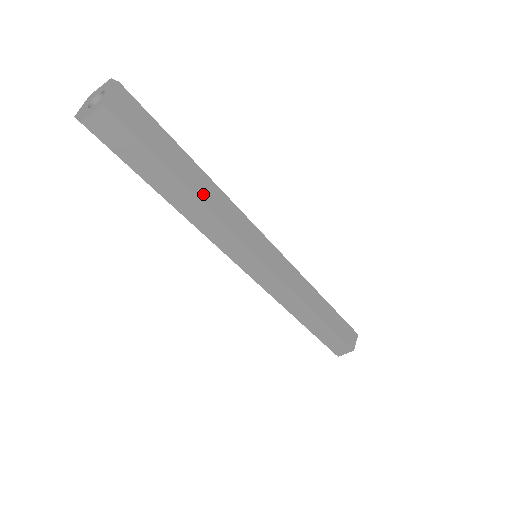
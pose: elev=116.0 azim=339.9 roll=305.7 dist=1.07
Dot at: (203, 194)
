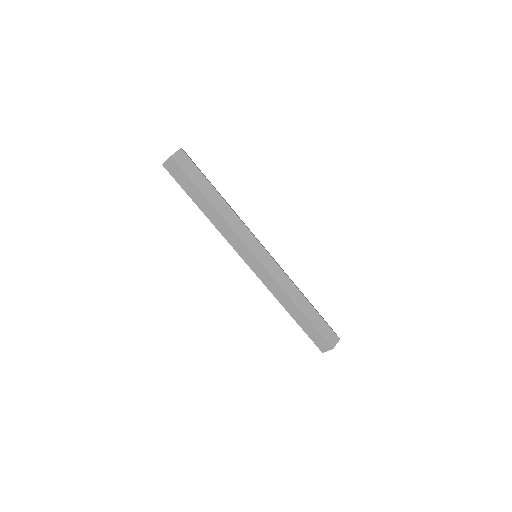
Dot at: occluded
